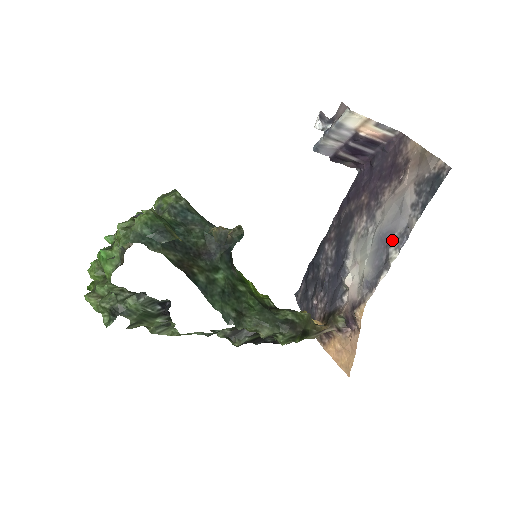
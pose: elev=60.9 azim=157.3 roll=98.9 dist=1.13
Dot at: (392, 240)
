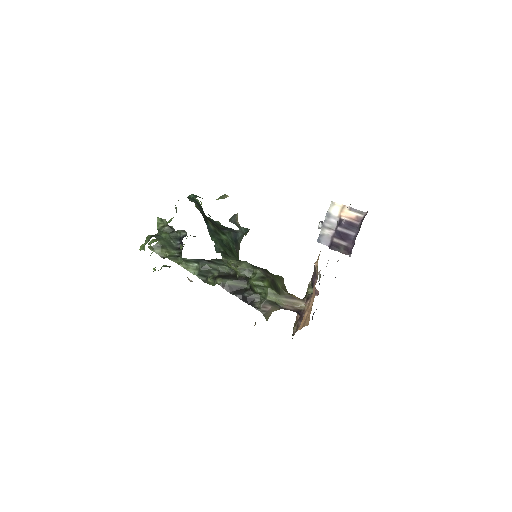
Dot at: occluded
